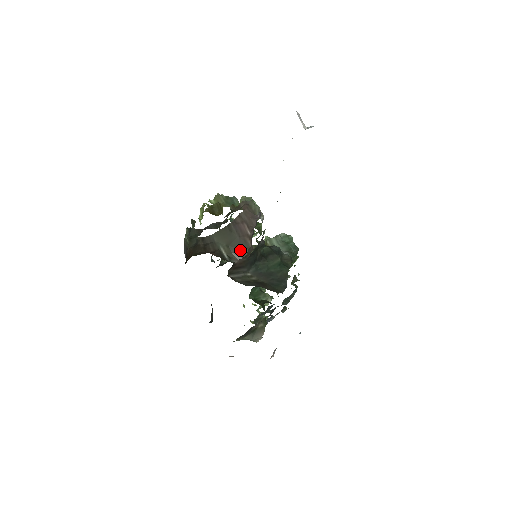
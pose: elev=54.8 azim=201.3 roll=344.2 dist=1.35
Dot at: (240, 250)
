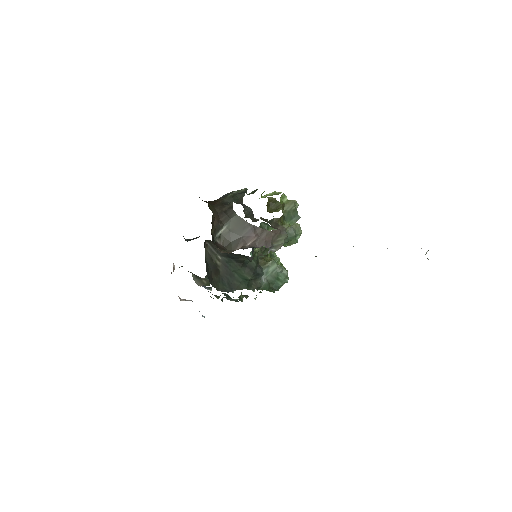
Dot at: (230, 243)
